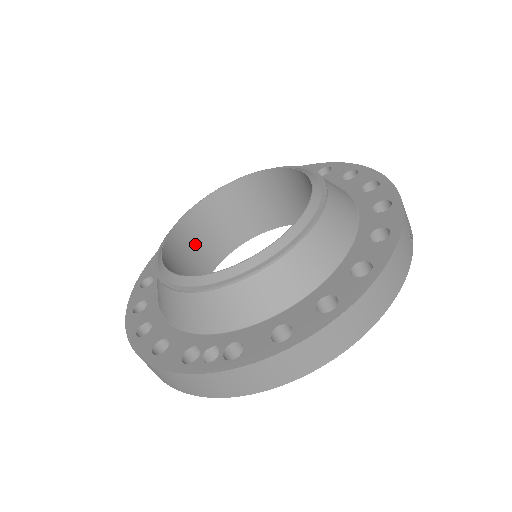
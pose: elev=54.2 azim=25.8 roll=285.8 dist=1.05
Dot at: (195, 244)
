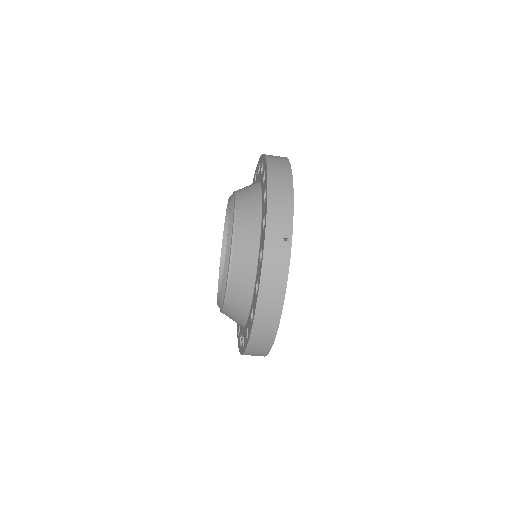
Dot at: occluded
